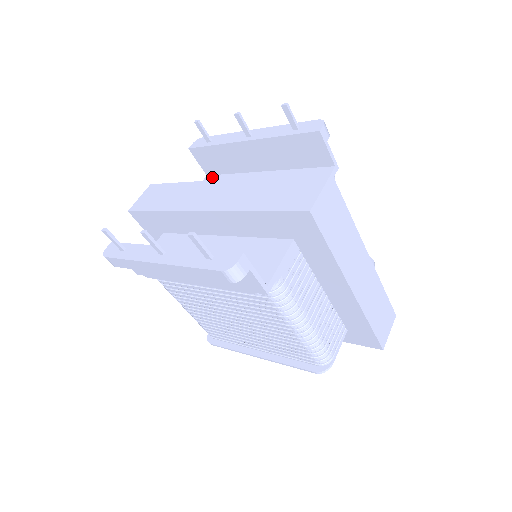
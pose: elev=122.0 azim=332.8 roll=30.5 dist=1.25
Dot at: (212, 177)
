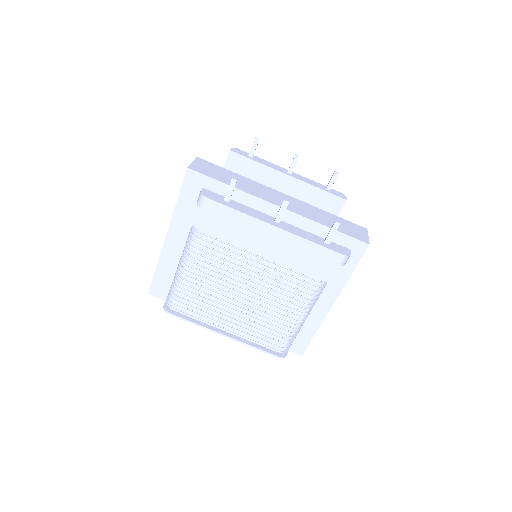
Dot at: occluded
